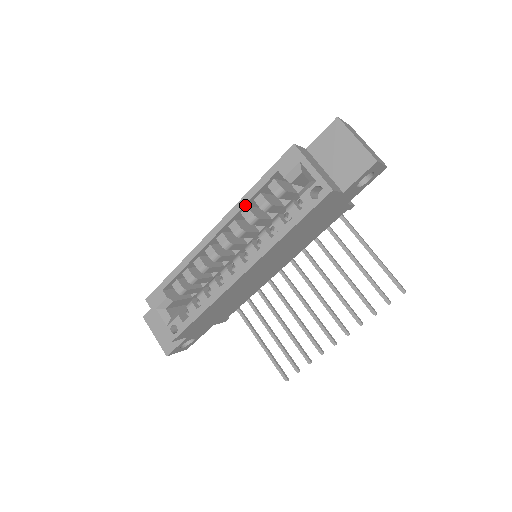
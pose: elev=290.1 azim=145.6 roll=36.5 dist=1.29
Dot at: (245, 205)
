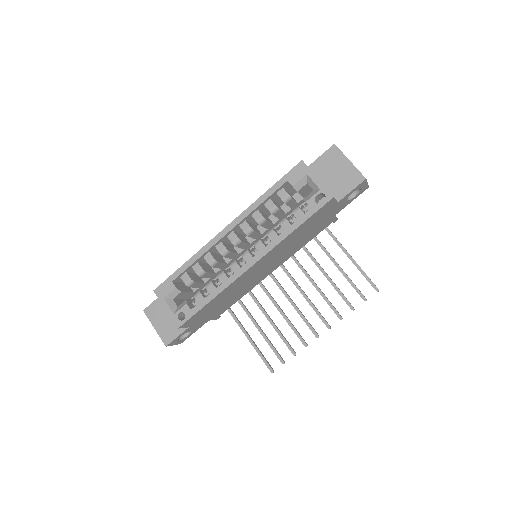
Dot at: (257, 208)
